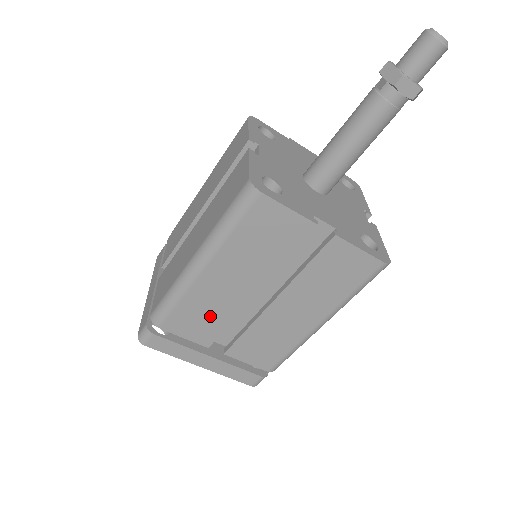
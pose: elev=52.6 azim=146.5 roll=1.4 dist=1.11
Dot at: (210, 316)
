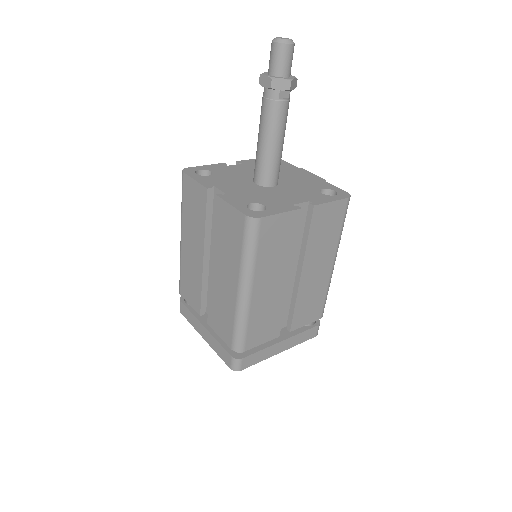
Dot at: (193, 282)
